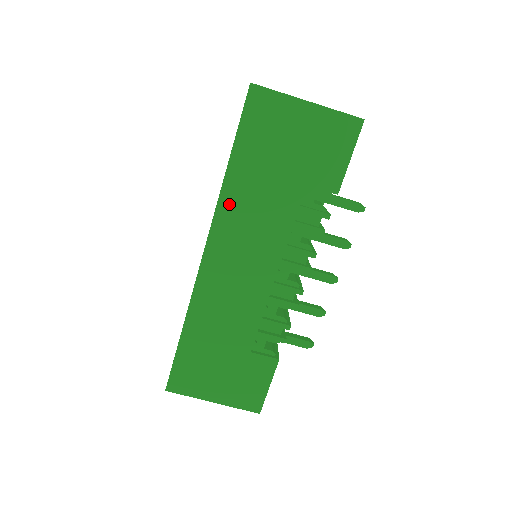
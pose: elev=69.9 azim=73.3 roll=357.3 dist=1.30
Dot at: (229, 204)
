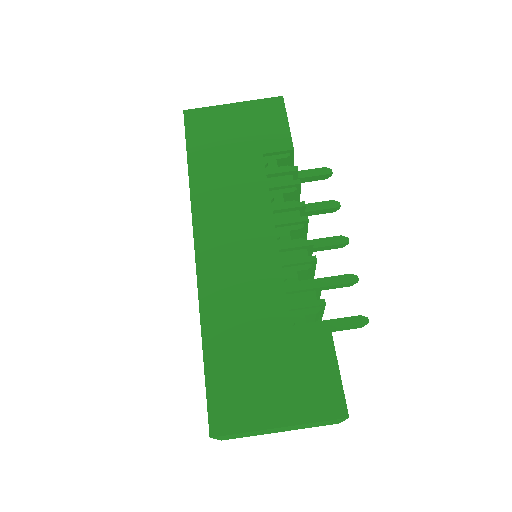
Dot at: (202, 195)
